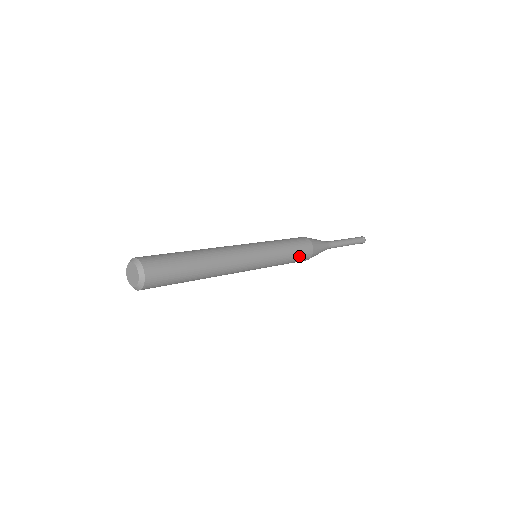
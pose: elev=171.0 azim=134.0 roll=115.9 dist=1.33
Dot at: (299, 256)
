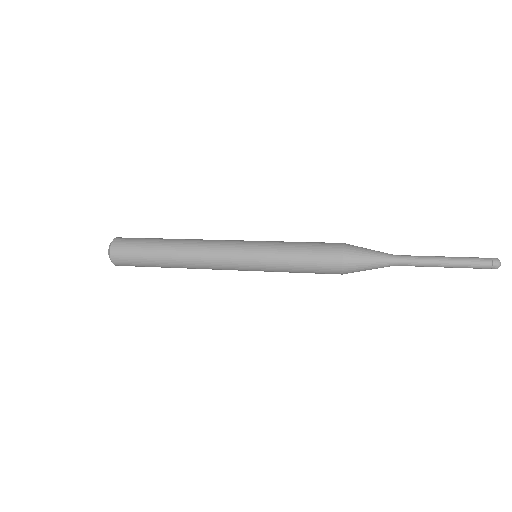
Dot at: (315, 264)
